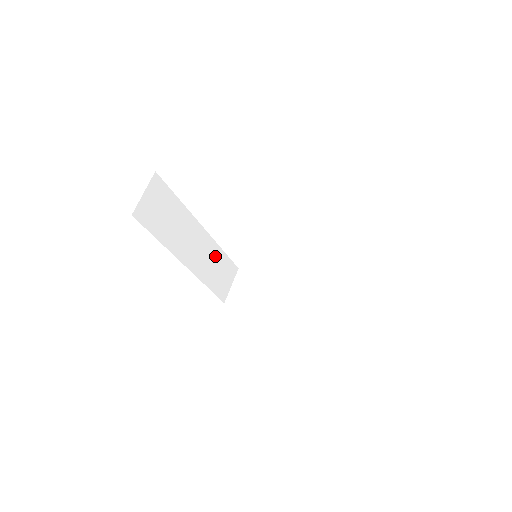
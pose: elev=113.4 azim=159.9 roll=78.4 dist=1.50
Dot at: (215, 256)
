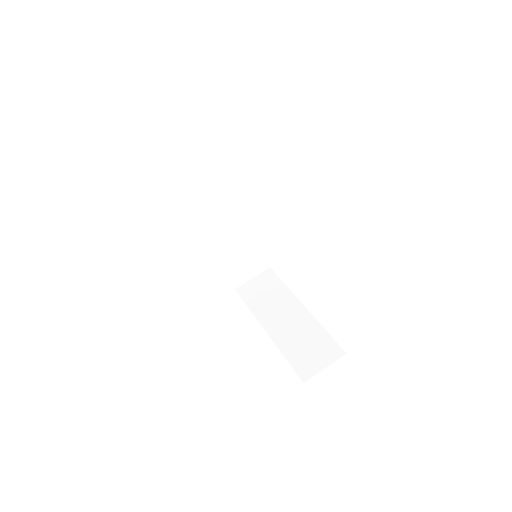
Dot at: (245, 240)
